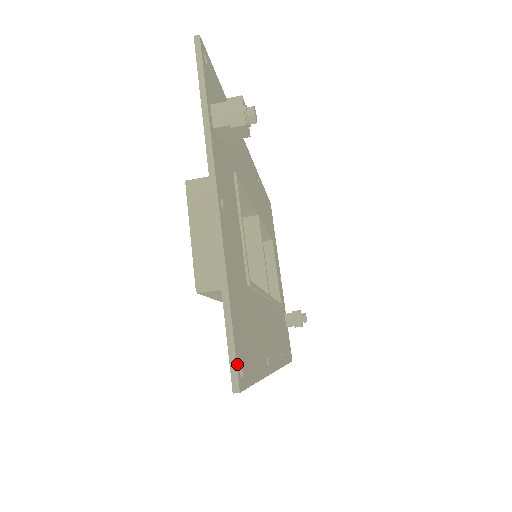
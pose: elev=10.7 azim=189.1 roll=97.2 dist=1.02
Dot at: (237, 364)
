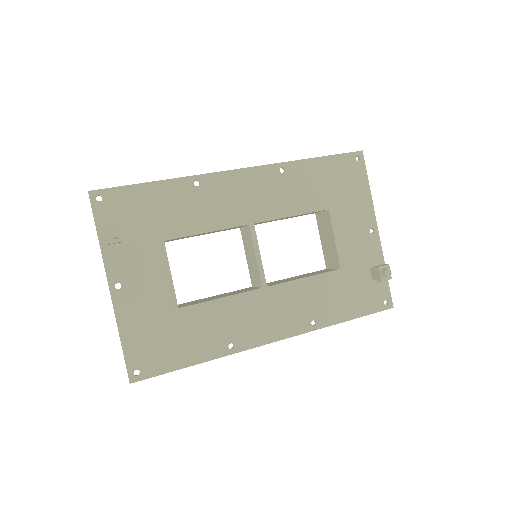
Dot at: (129, 370)
